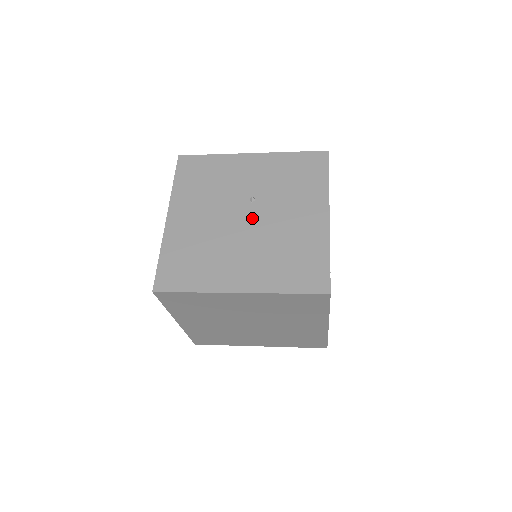
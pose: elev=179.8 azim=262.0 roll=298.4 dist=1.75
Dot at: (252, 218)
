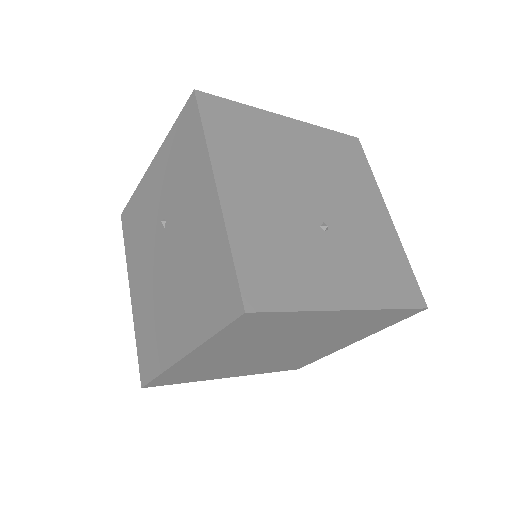
Dot at: (169, 248)
